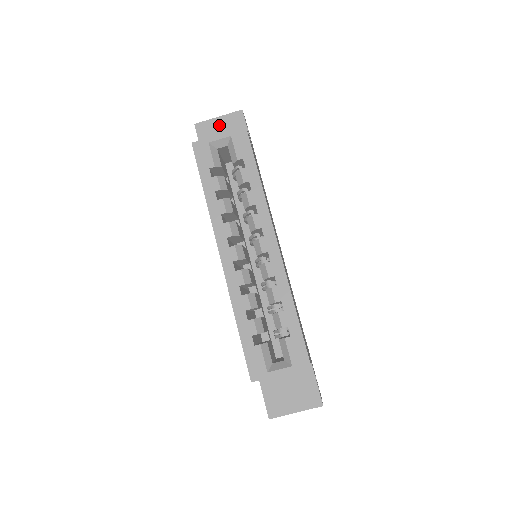
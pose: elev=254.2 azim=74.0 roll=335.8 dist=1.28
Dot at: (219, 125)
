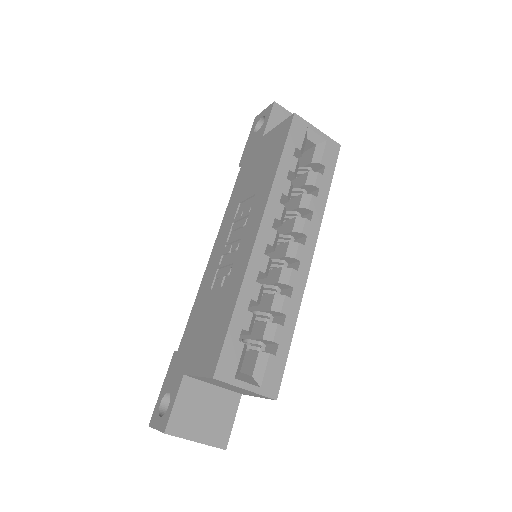
Dot at: occluded
